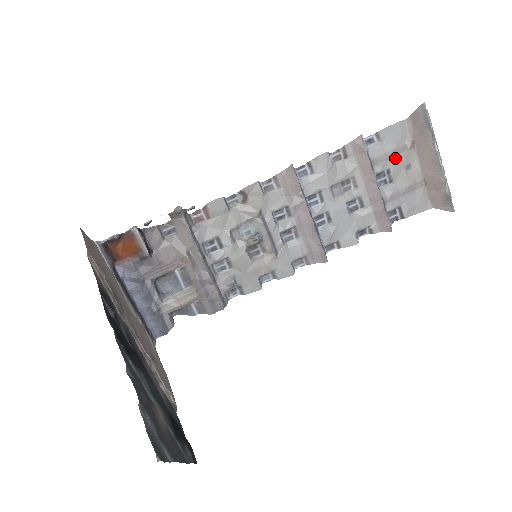
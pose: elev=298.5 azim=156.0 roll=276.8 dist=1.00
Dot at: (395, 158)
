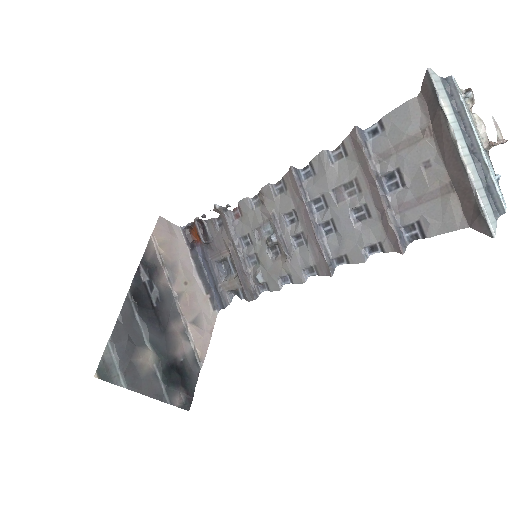
Dot at: (405, 153)
